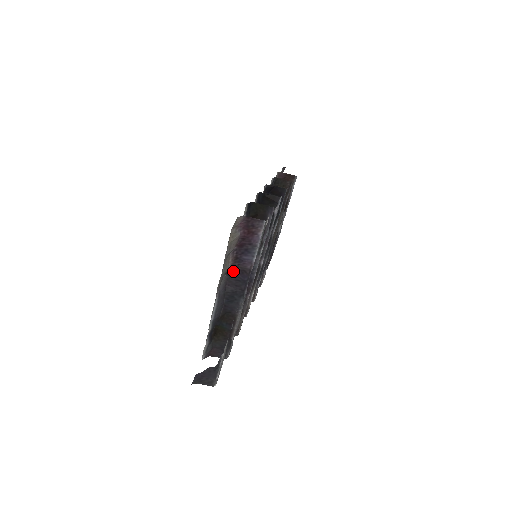
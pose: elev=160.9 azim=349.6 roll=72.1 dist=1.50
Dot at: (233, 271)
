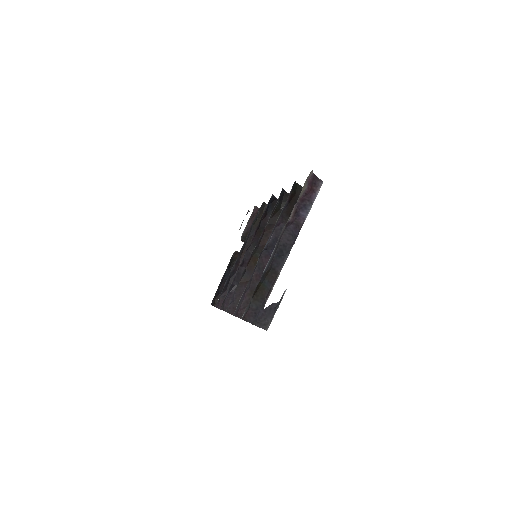
Dot at: (290, 224)
